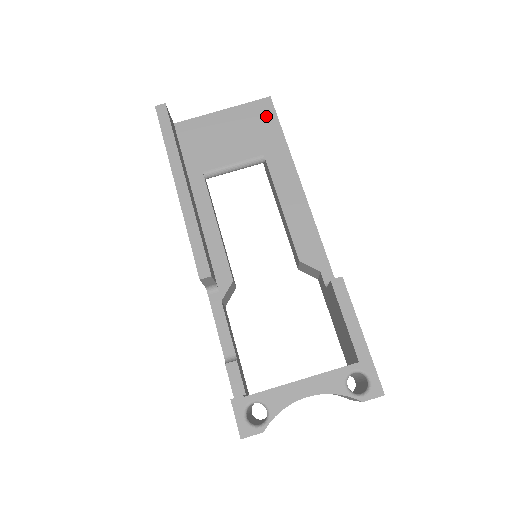
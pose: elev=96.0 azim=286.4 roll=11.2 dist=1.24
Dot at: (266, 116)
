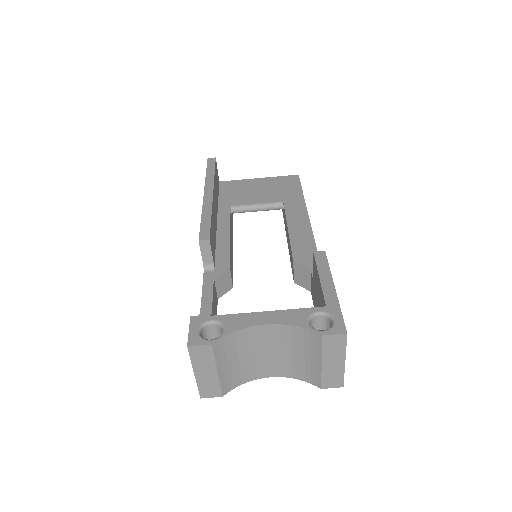
Dot at: (292, 183)
